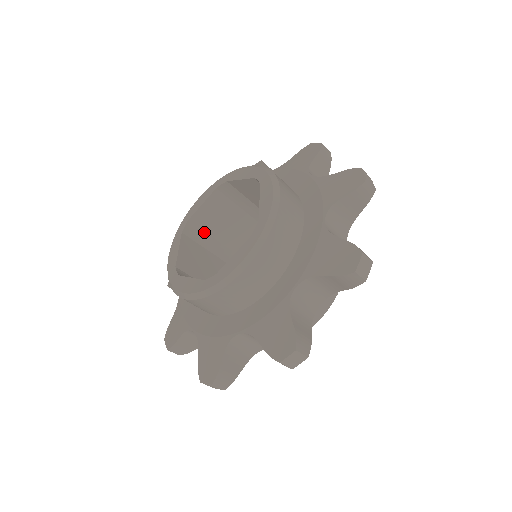
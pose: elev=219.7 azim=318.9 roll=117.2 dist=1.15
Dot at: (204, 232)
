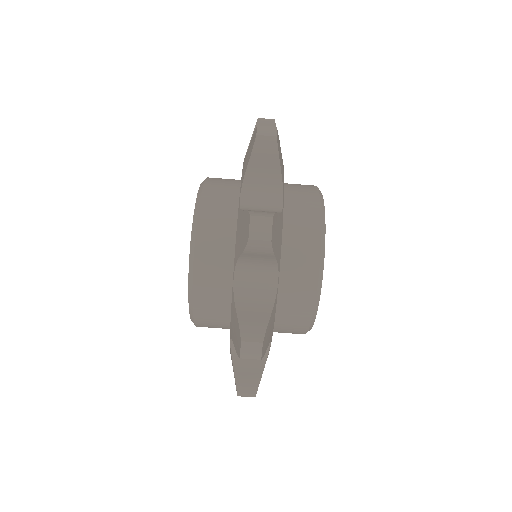
Dot at: occluded
